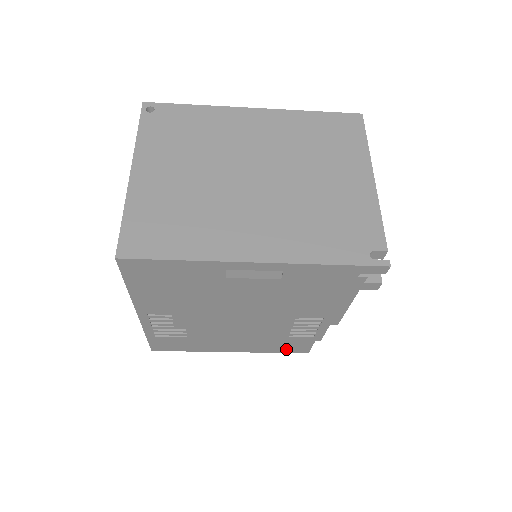
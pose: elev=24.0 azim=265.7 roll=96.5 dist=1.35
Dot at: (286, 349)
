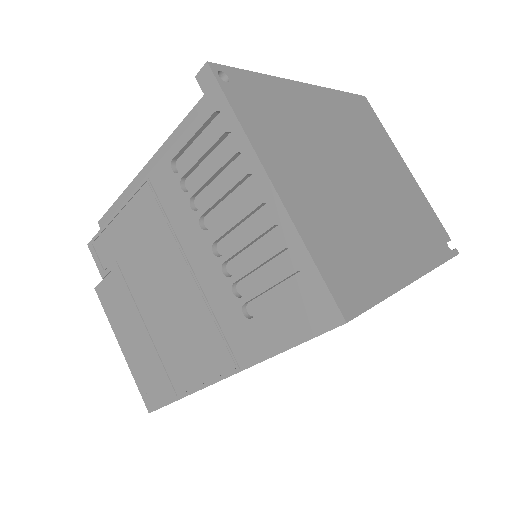
Dot at: occluded
